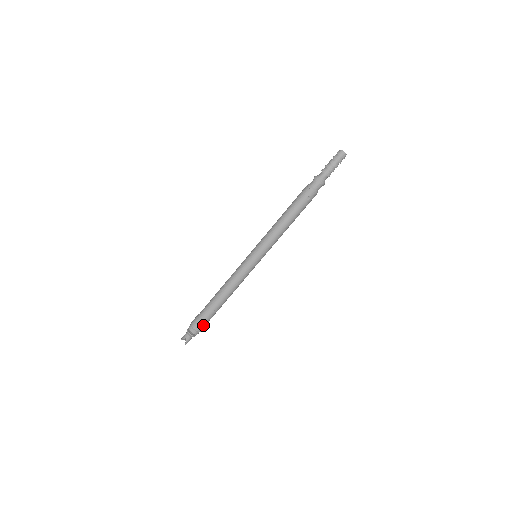
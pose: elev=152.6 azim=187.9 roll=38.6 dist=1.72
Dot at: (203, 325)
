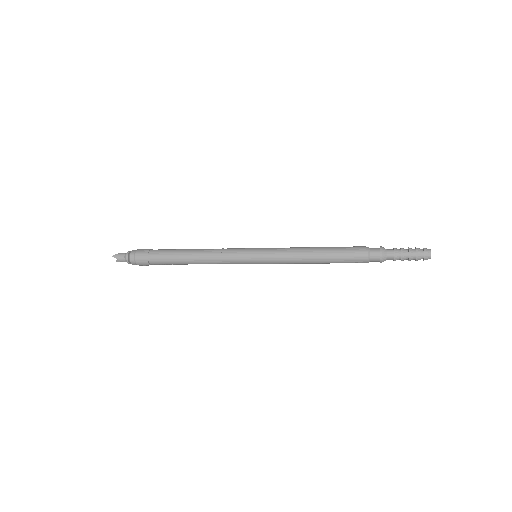
Dot at: occluded
